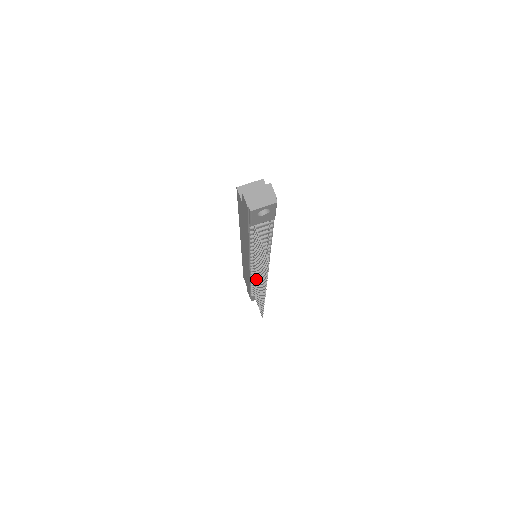
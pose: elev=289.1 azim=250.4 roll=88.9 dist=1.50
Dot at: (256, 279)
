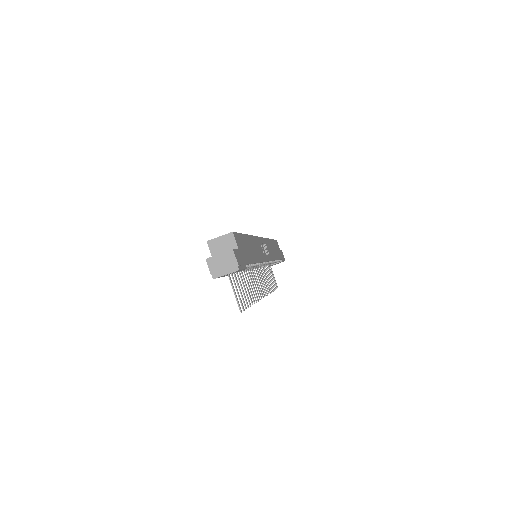
Dot at: occluded
